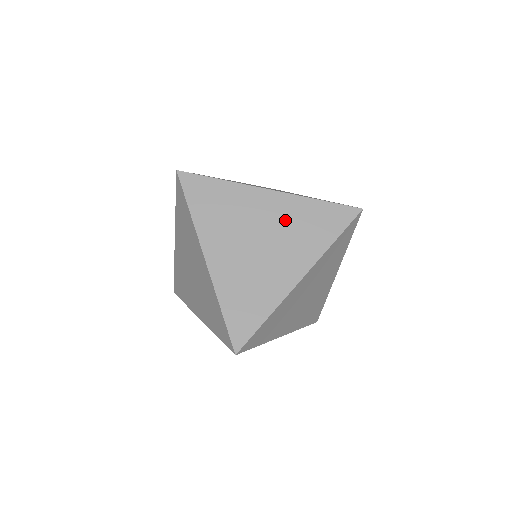
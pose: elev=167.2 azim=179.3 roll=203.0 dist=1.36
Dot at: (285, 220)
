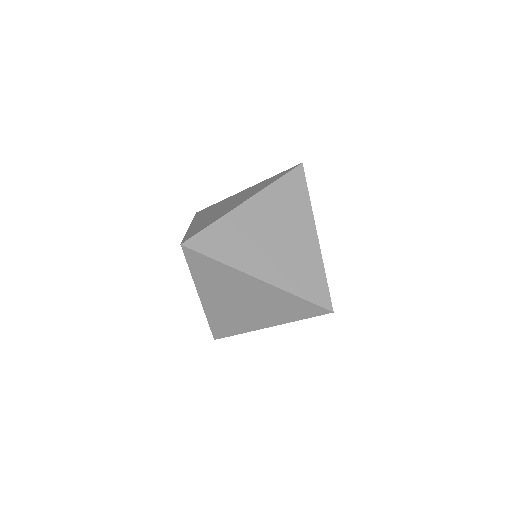
Dot at: (273, 210)
